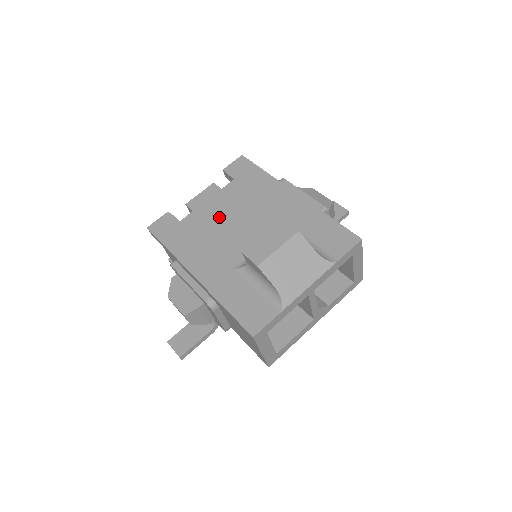
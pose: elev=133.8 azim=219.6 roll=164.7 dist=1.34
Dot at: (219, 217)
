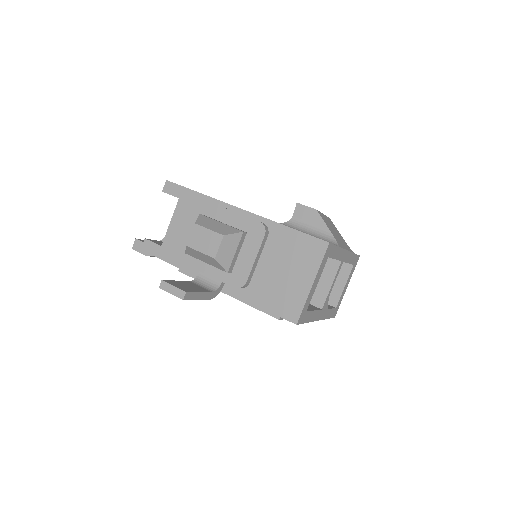
Dot at: occluded
